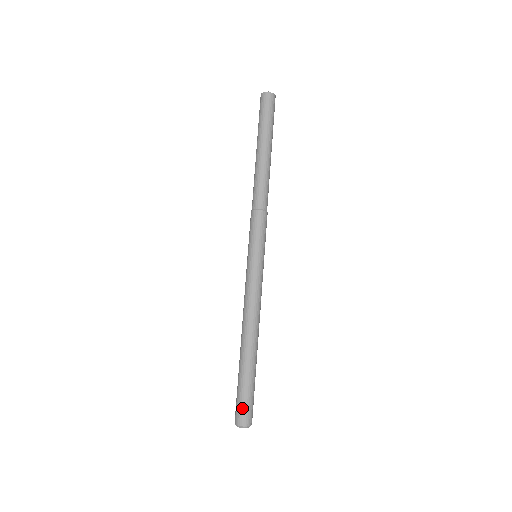
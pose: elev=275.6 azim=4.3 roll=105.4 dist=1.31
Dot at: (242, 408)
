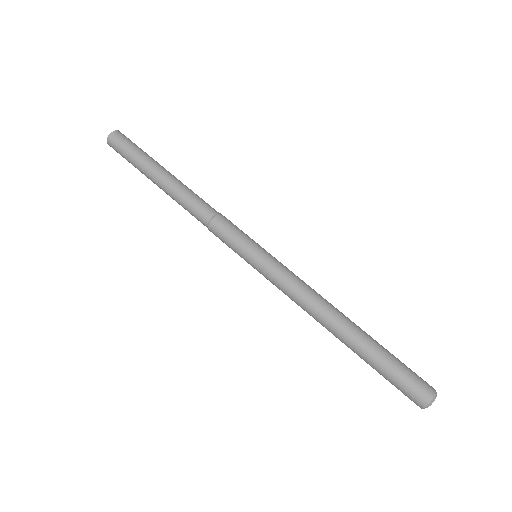
Dot at: (413, 382)
